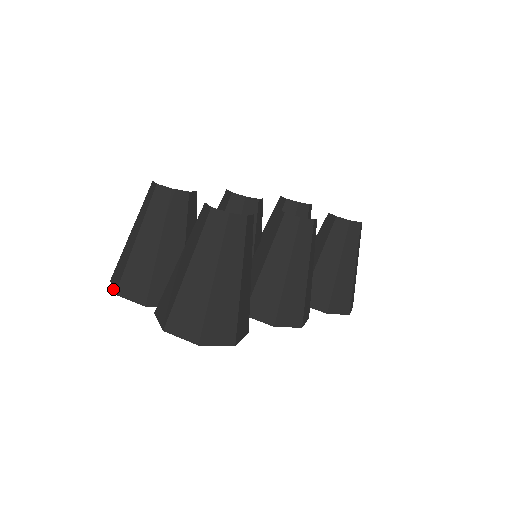
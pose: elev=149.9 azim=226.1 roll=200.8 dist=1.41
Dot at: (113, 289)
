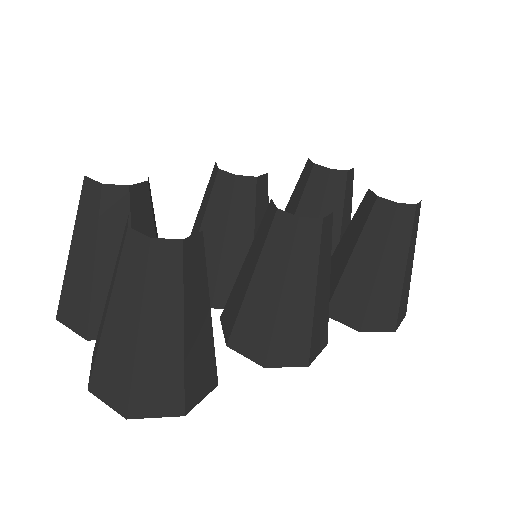
Dot at: occluded
